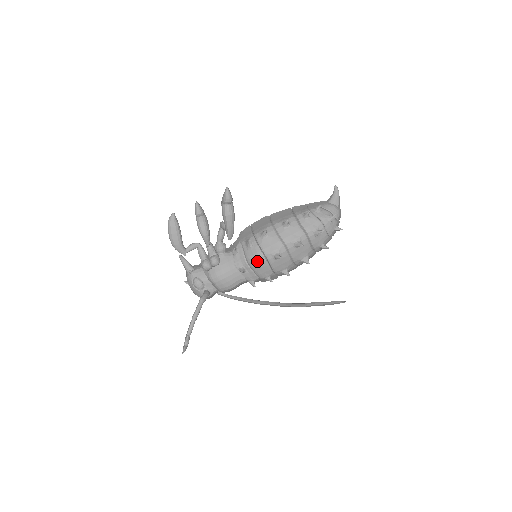
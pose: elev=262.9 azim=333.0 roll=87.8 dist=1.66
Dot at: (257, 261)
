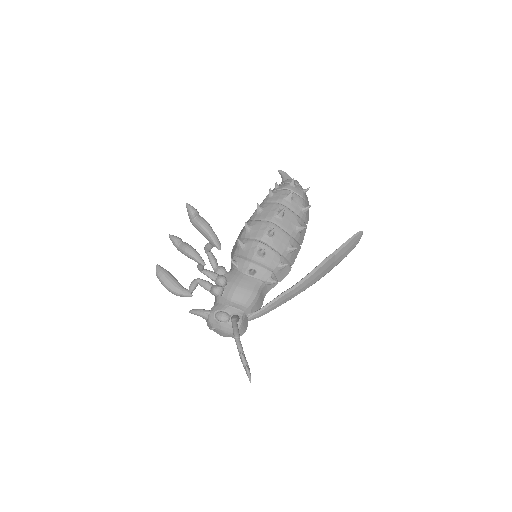
Dot at: (257, 250)
